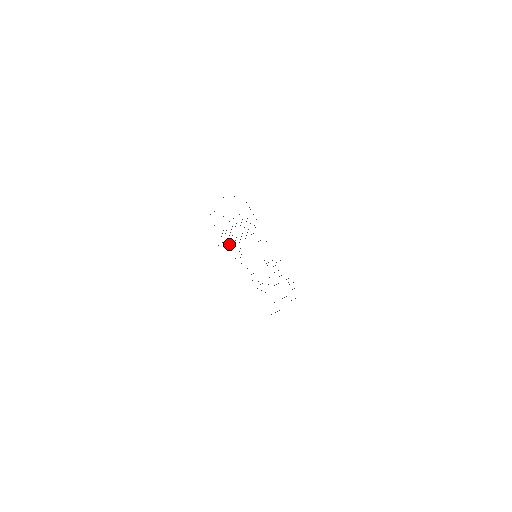
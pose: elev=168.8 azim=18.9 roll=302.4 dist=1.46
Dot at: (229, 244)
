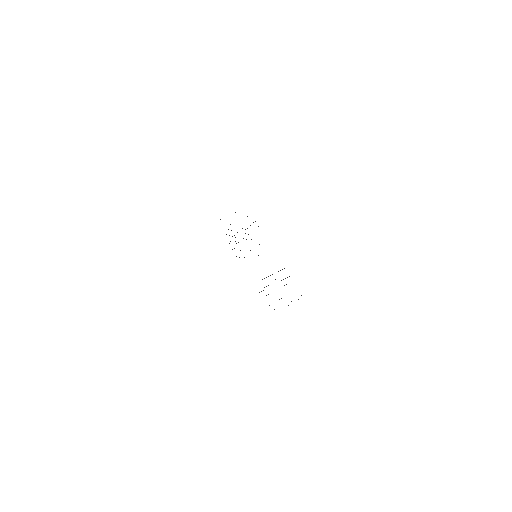
Dot at: occluded
